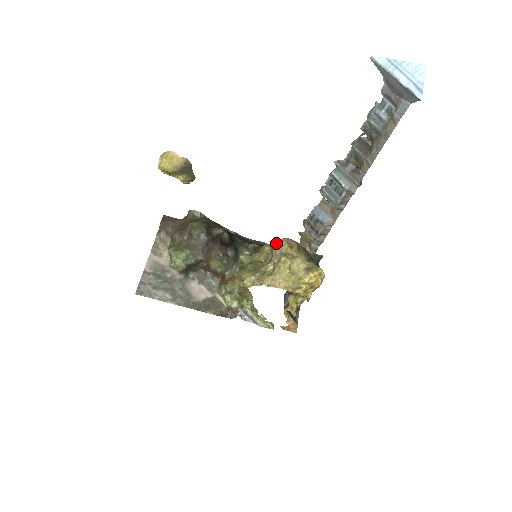
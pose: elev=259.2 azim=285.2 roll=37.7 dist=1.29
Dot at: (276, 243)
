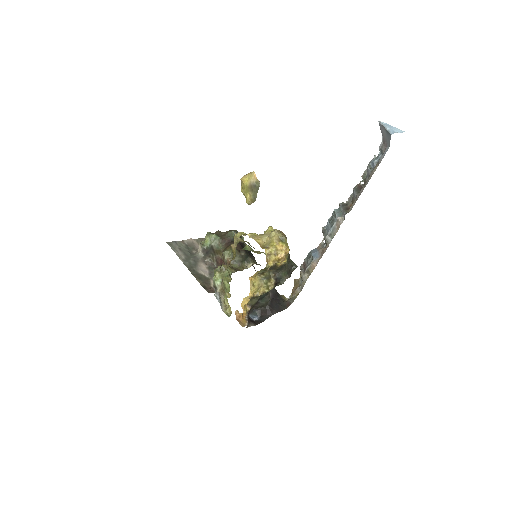
Dot at: (274, 229)
